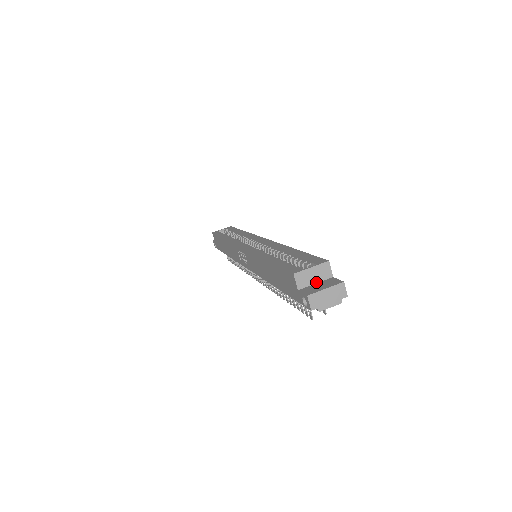
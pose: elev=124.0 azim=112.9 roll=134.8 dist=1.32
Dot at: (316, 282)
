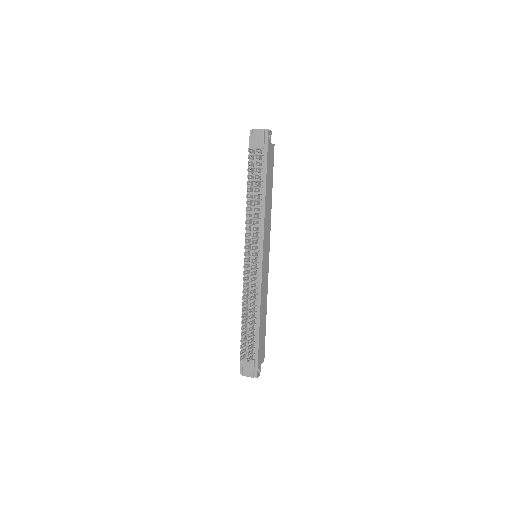
Dot at: occluded
